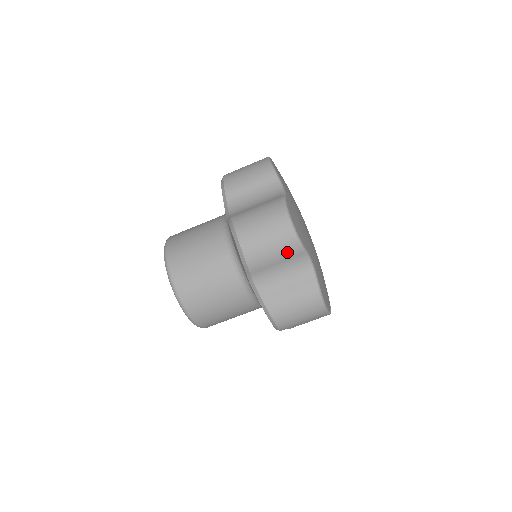
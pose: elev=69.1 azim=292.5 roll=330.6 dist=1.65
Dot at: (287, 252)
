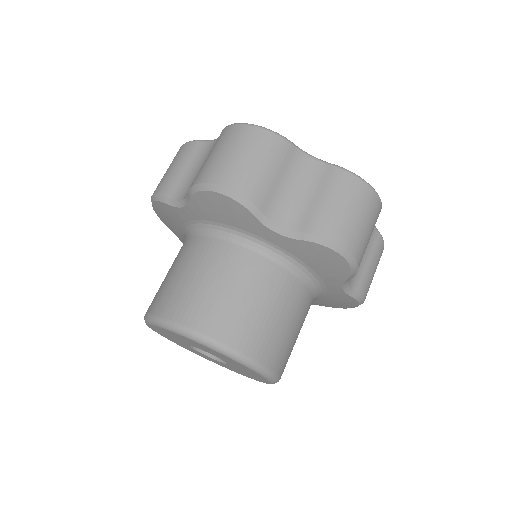
Dot at: (276, 155)
